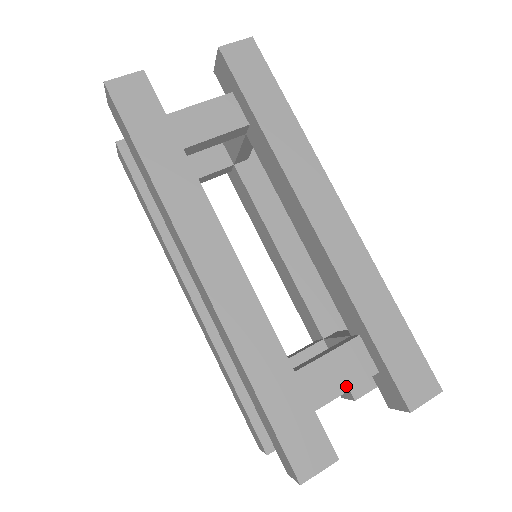
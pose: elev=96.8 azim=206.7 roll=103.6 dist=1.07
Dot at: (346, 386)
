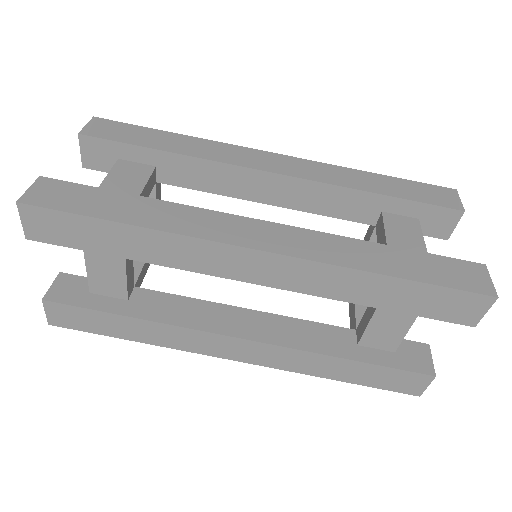
Dot at: (420, 240)
